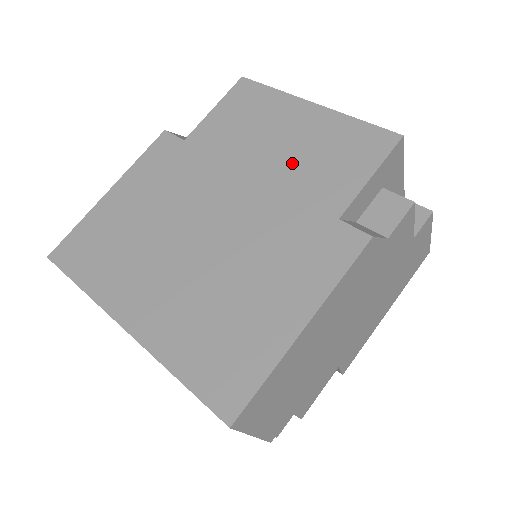
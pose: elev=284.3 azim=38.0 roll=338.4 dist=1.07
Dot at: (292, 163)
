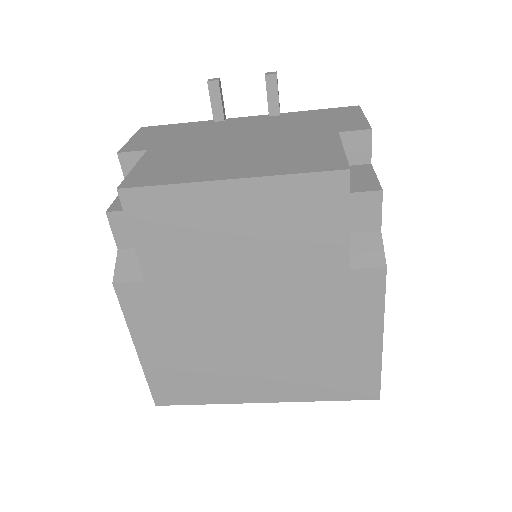
Dot at: (269, 249)
